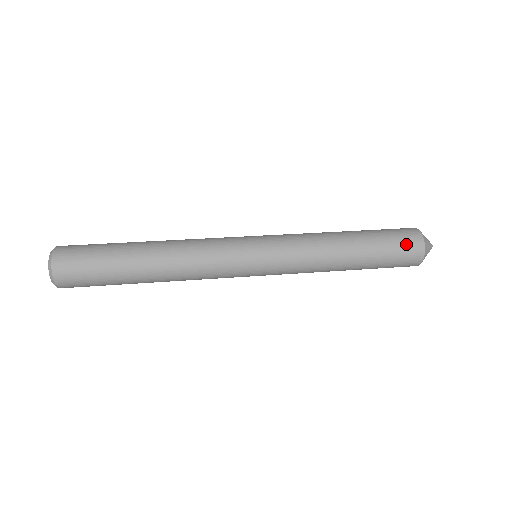
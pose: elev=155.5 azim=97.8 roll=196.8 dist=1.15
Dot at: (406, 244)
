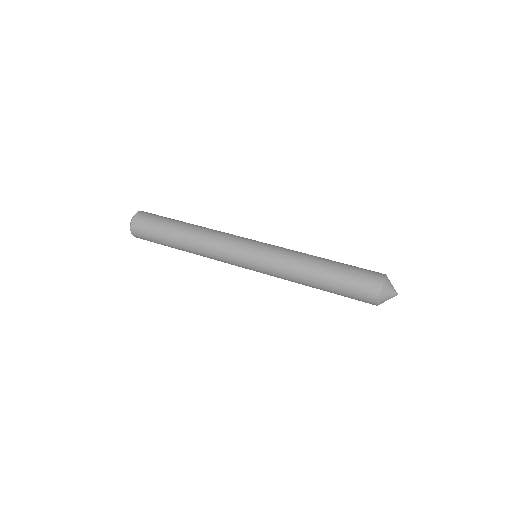
Dot at: (362, 296)
